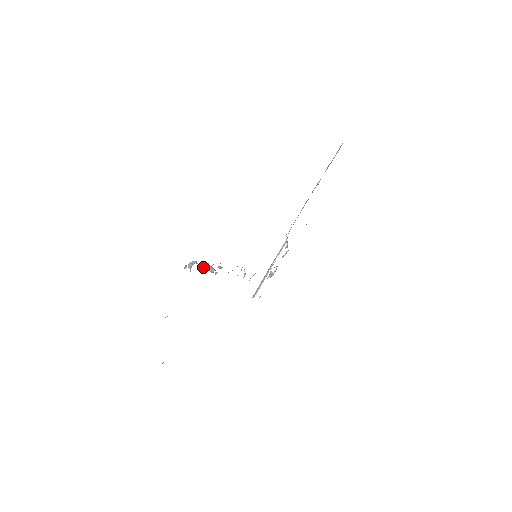
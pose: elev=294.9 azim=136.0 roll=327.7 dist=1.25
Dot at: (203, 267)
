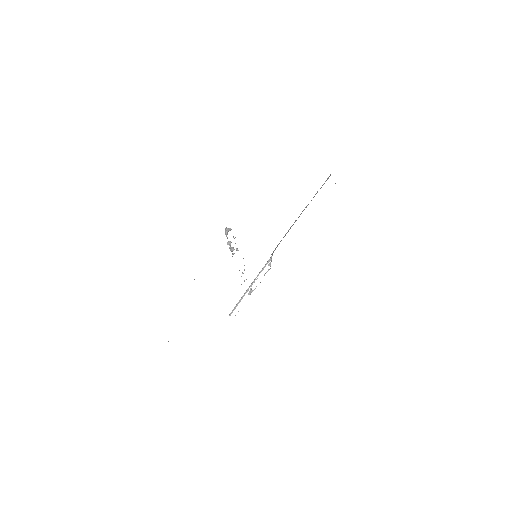
Dot at: (230, 241)
